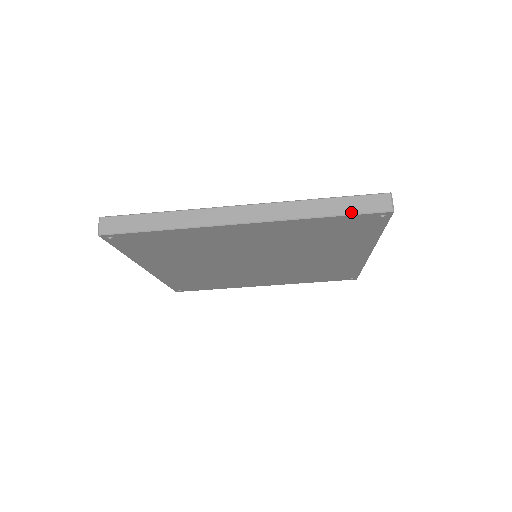
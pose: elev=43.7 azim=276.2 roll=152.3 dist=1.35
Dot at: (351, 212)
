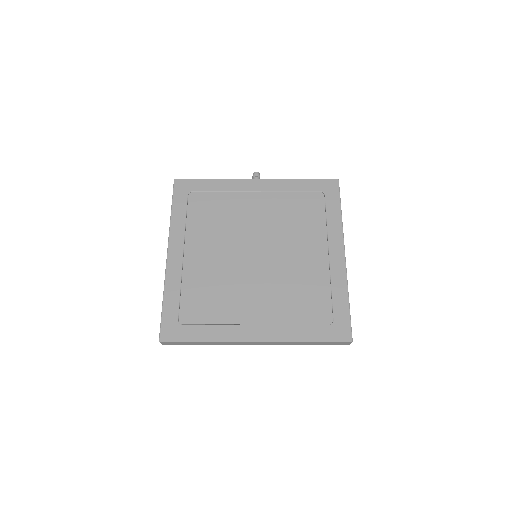
Dot at: occluded
